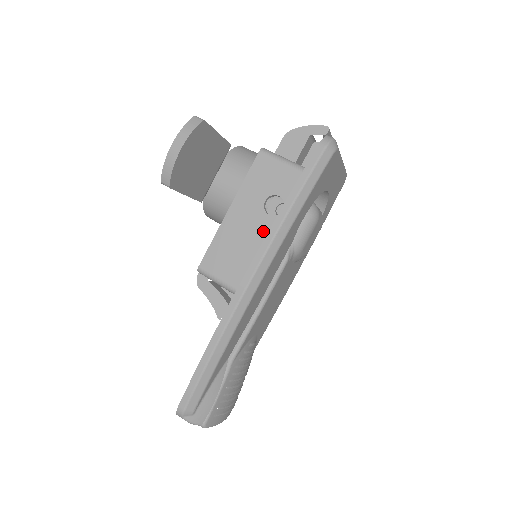
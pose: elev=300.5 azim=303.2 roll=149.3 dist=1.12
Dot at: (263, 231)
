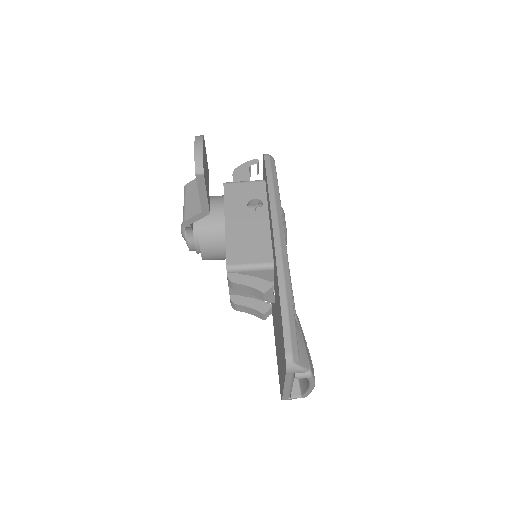
Dot at: (258, 221)
